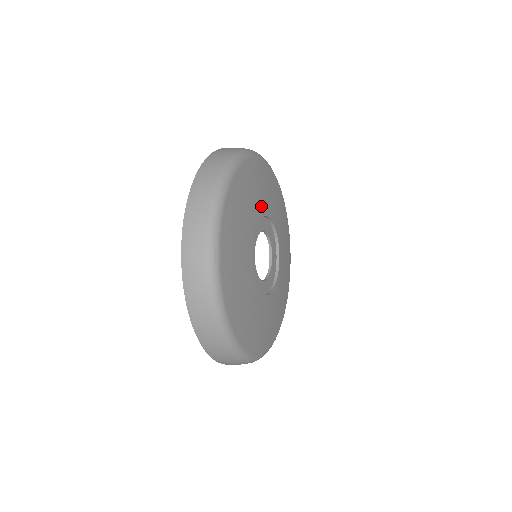
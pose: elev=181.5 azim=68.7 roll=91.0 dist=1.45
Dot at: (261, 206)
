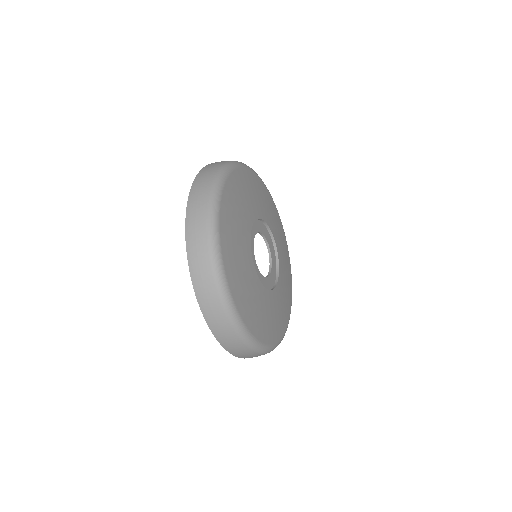
Dot at: (268, 219)
